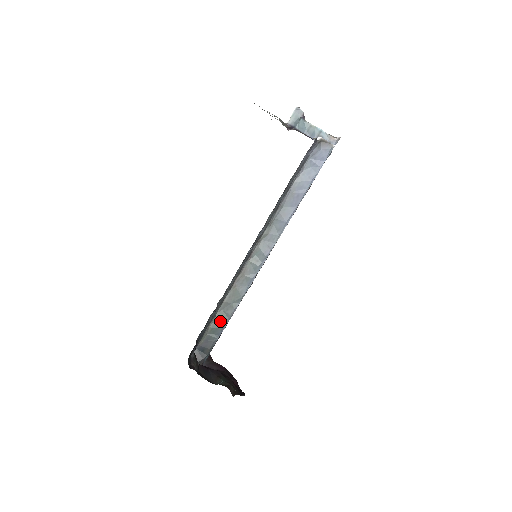
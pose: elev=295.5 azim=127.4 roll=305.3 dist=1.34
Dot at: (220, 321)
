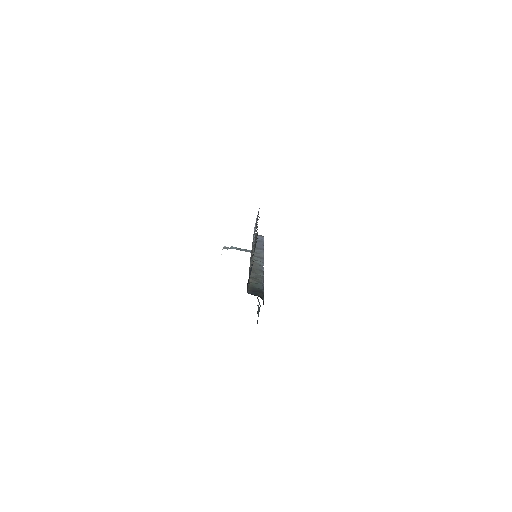
Dot at: (256, 281)
